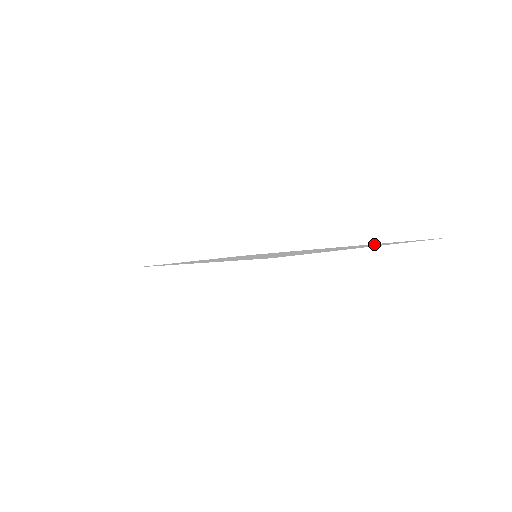
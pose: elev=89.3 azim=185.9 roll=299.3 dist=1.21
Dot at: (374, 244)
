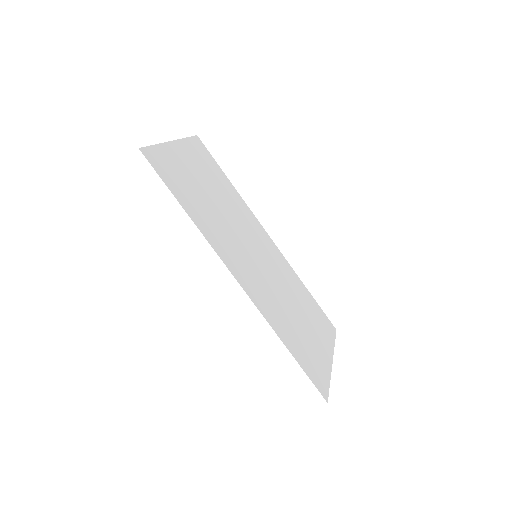
Dot at: (309, 298)
